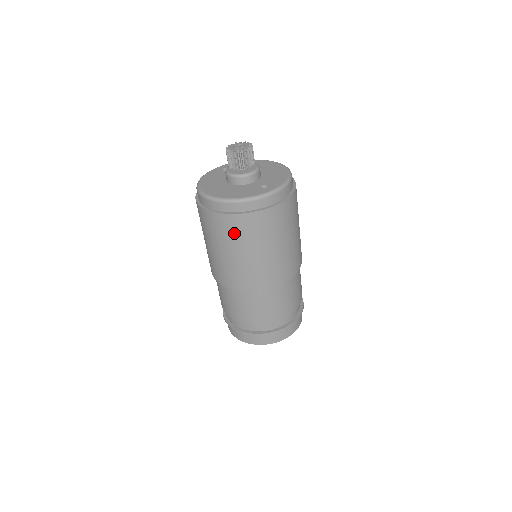
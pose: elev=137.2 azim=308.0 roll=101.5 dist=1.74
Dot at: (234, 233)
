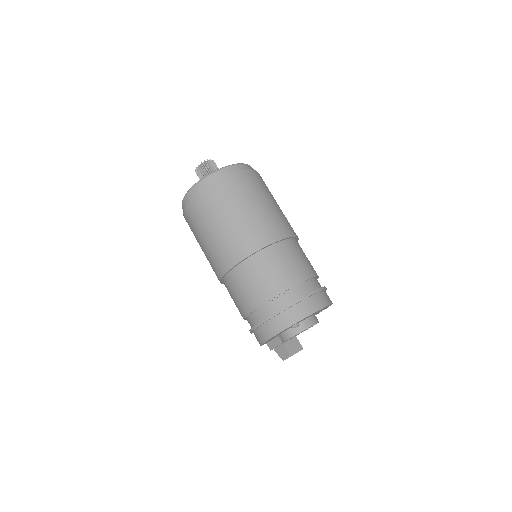
Dot at: (248, 186)
